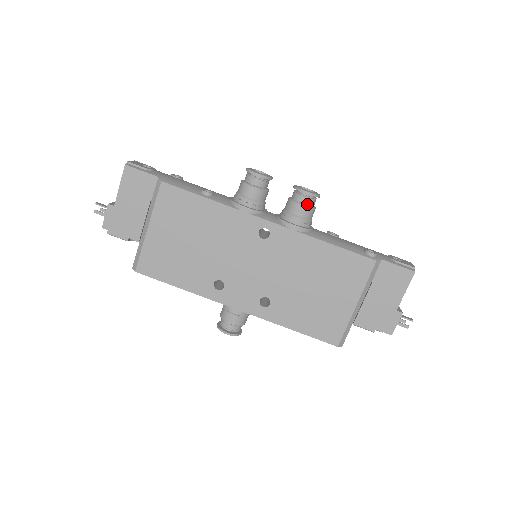
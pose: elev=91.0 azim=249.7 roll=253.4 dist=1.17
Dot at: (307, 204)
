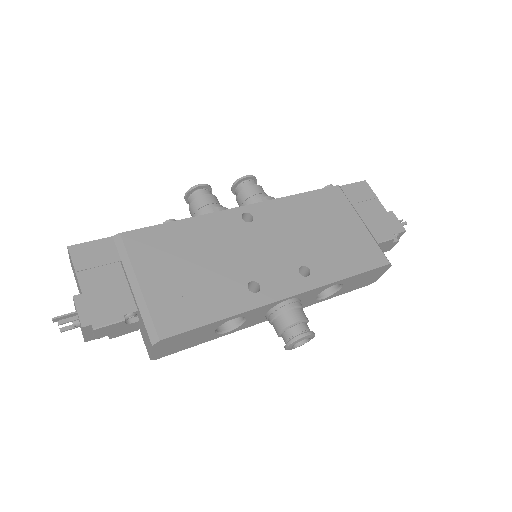
Dot at: (255, 185)
